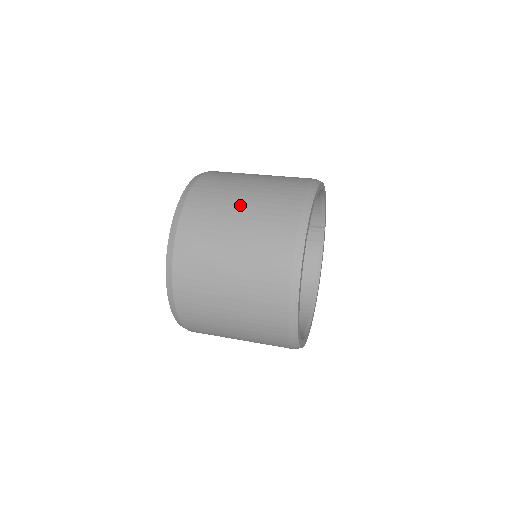
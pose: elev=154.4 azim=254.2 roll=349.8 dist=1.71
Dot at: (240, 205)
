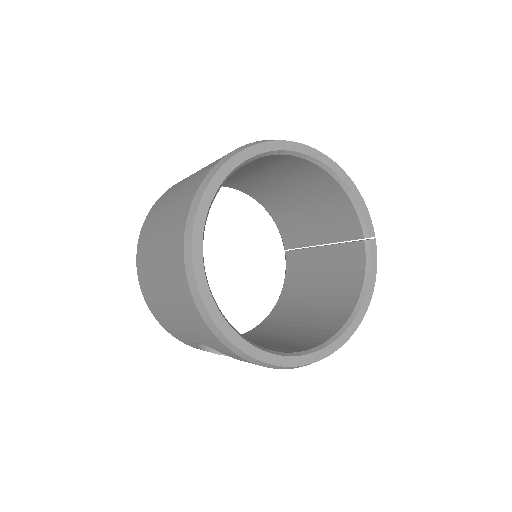
Dot at: occluded
